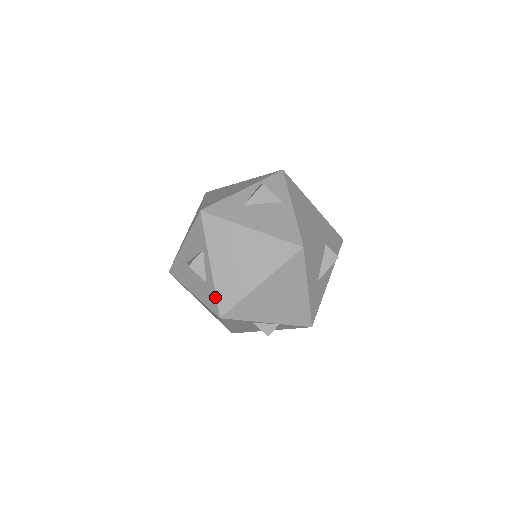
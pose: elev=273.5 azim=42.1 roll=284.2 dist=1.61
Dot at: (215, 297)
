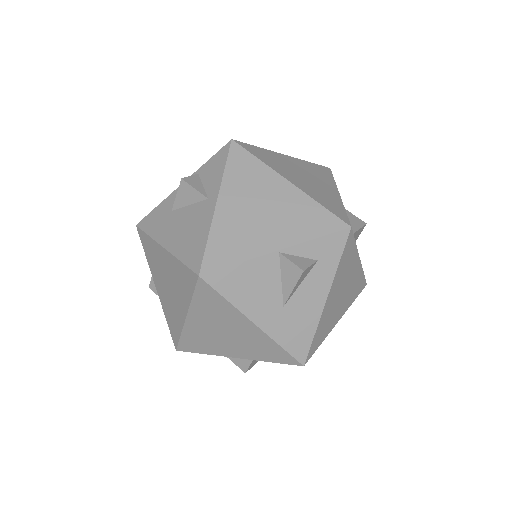
Dot at: (168, 325)
